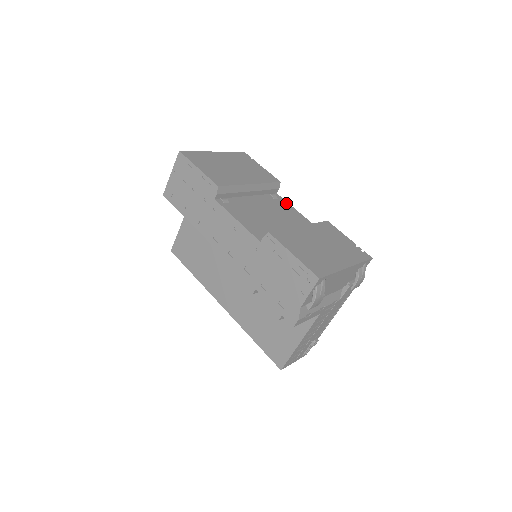
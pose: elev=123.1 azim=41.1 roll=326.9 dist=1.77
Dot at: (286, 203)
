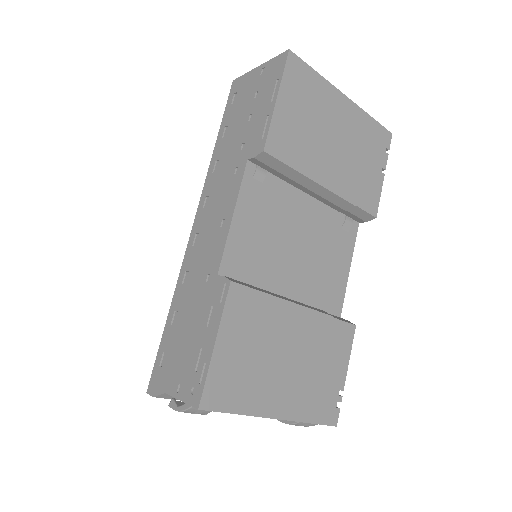
Dot at: (351, 247)
